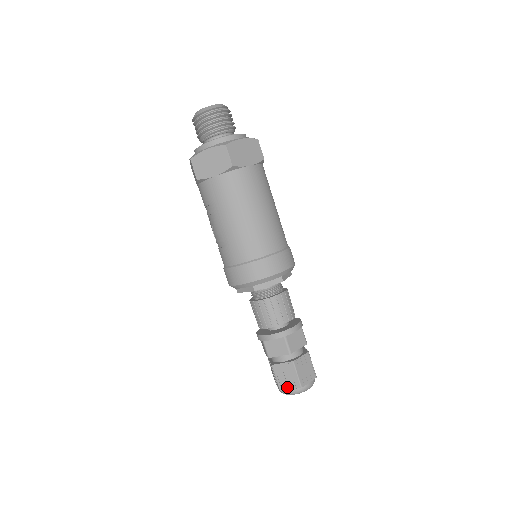
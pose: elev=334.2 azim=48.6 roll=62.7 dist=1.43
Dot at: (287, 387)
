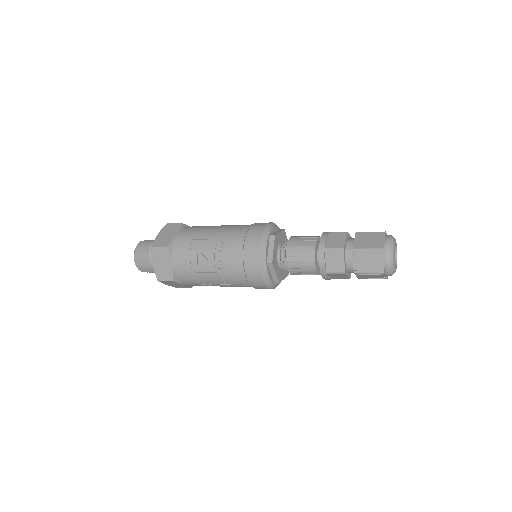
Dot at: (381, 242)
